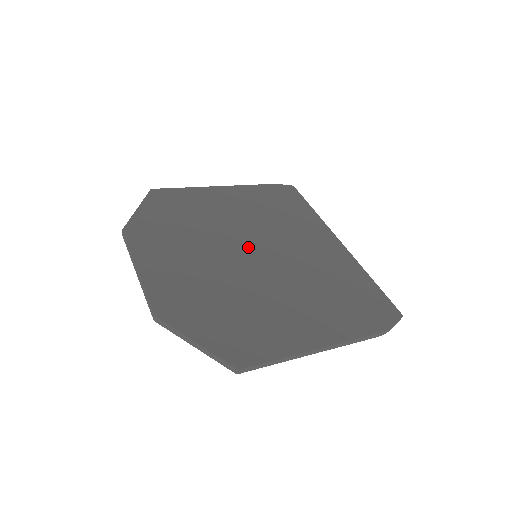
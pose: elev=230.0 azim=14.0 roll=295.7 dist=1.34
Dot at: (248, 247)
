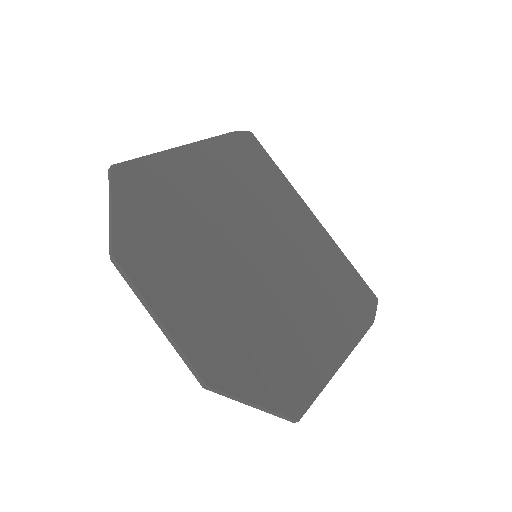
Dot at: (247, 246)
